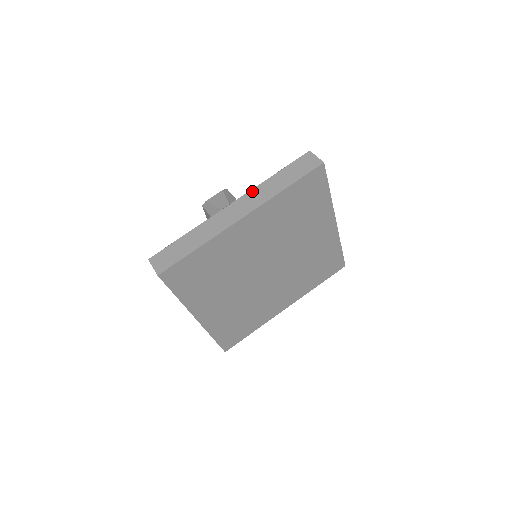
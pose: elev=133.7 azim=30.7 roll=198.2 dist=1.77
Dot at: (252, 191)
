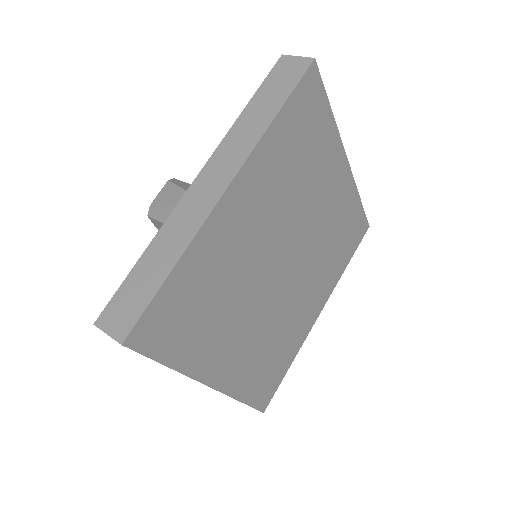
Dot at: (221, 145)
